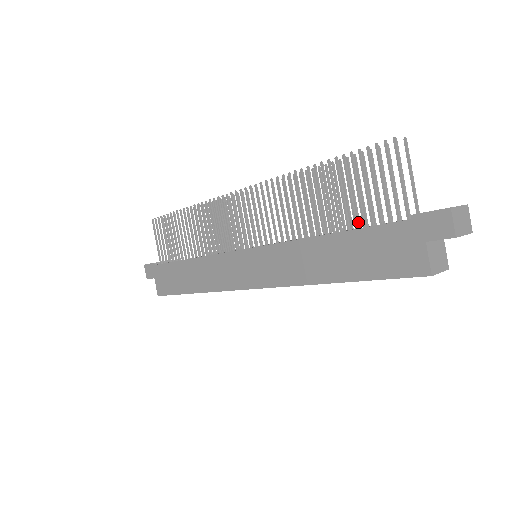
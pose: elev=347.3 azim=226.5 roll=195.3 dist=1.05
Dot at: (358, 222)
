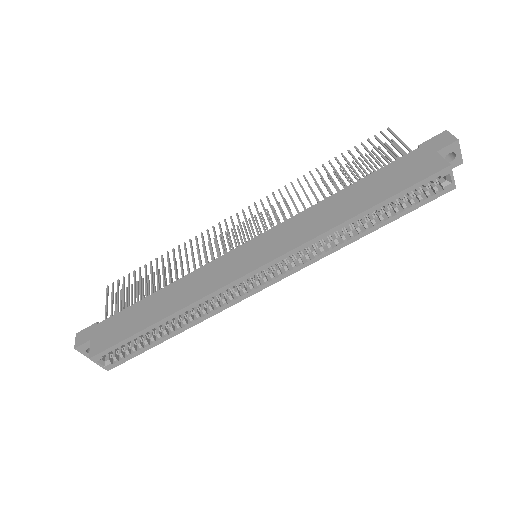
Dot at: occluded
